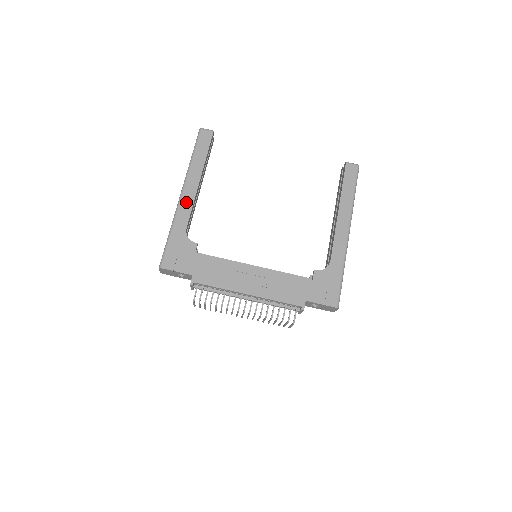
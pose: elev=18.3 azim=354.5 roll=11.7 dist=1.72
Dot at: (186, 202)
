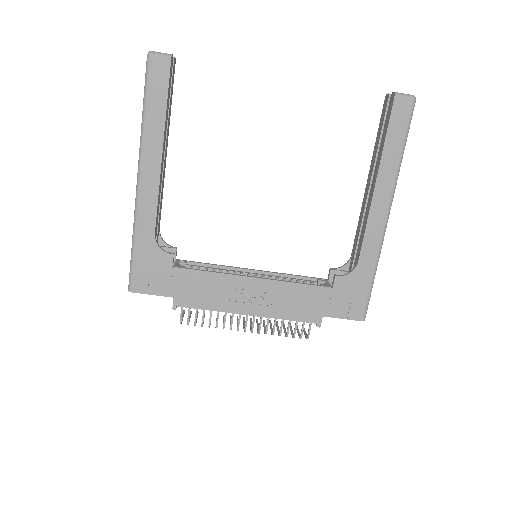
Dot at: (147, 194)
